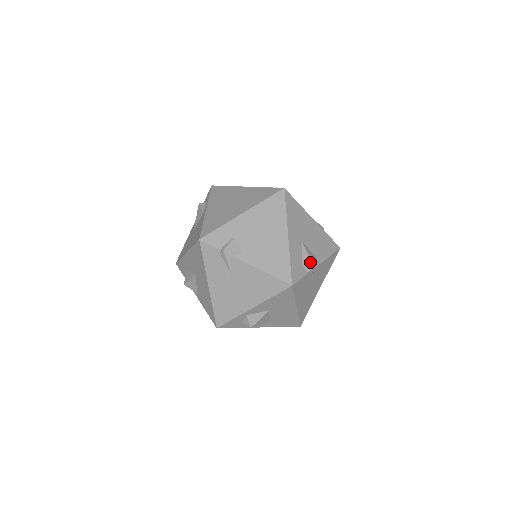
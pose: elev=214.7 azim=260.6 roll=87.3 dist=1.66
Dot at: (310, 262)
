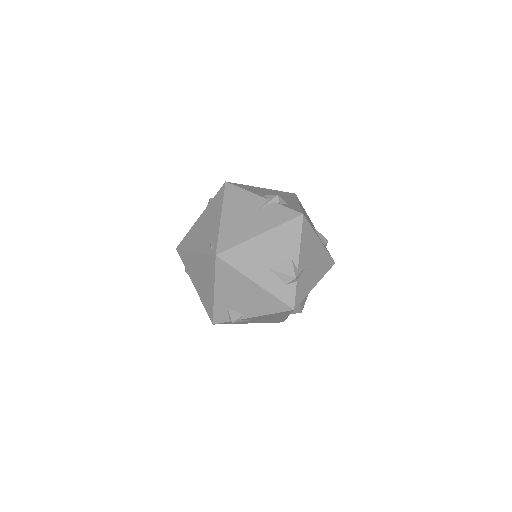
Dot at: (290, 277)
